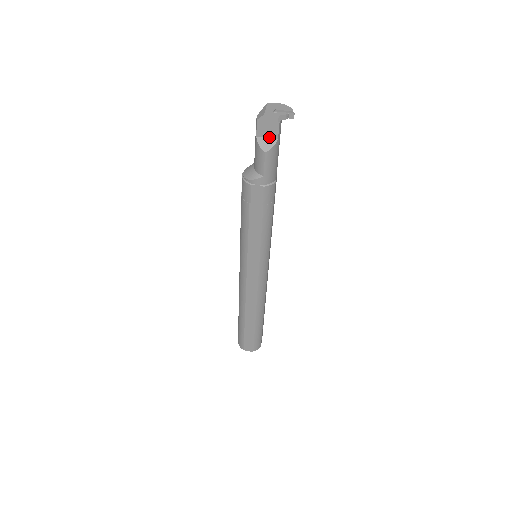
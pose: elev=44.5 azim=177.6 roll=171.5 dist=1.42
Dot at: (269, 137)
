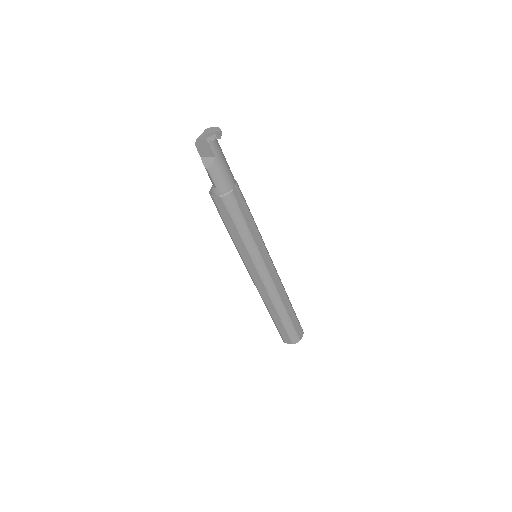
Dot at: (209, 156)
